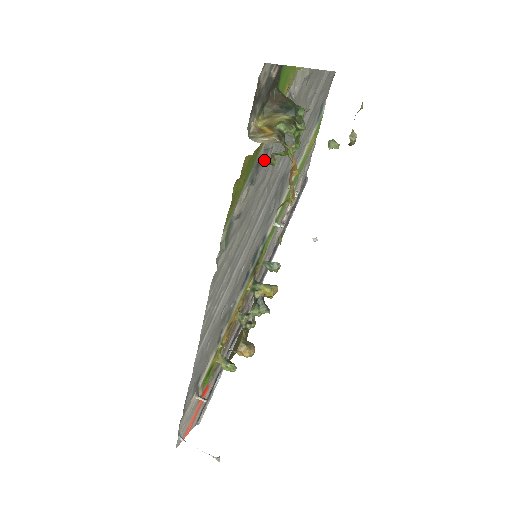
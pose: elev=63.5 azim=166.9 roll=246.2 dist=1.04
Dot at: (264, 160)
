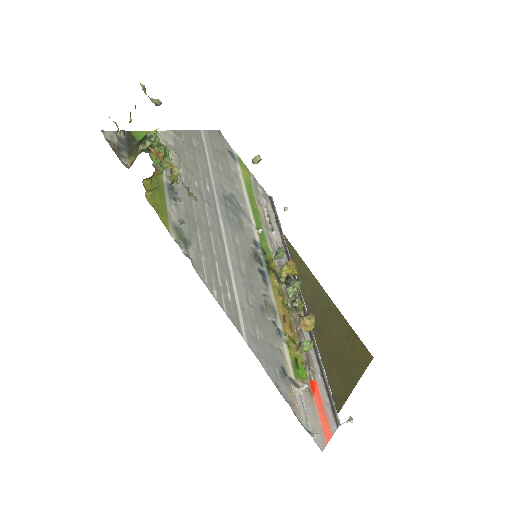
Dot at: (178, 186)
